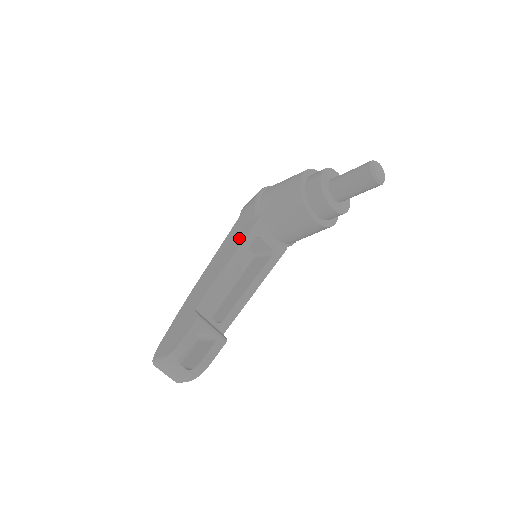
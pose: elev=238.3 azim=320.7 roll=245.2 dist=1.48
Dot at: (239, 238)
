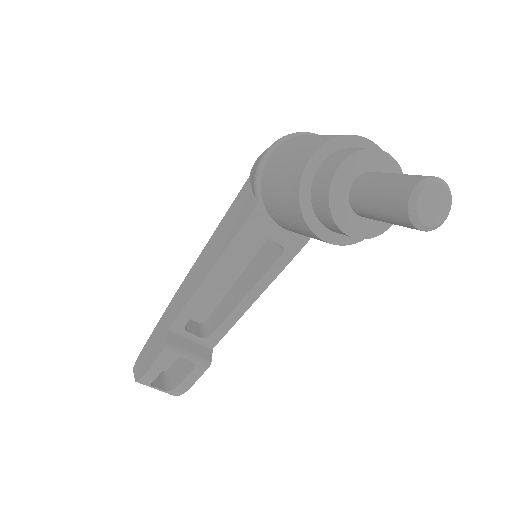
Dot at: (230, 231)
